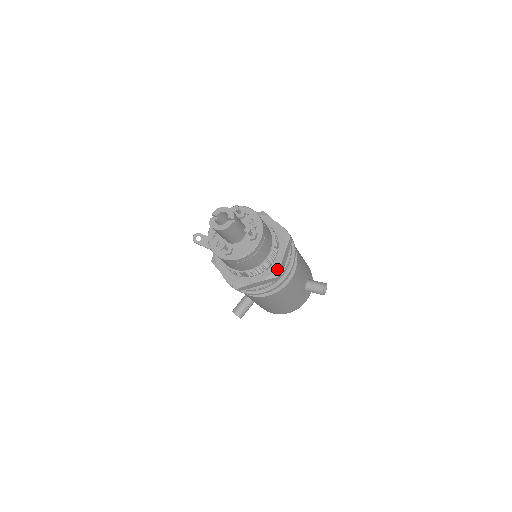
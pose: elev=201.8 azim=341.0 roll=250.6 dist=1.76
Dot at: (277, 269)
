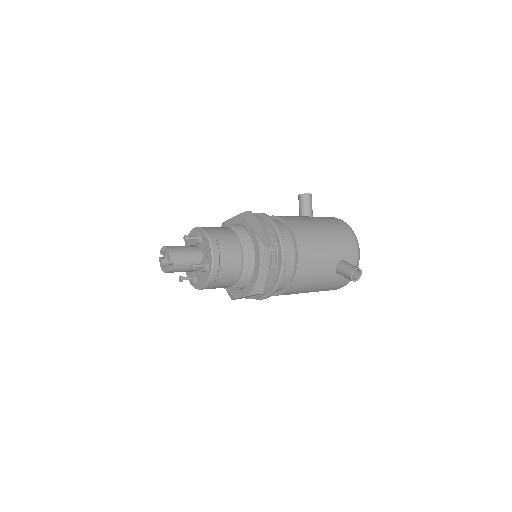
Dot at: (255, 286)
